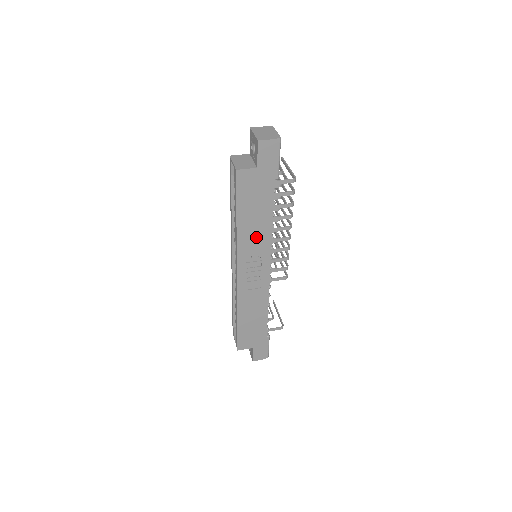
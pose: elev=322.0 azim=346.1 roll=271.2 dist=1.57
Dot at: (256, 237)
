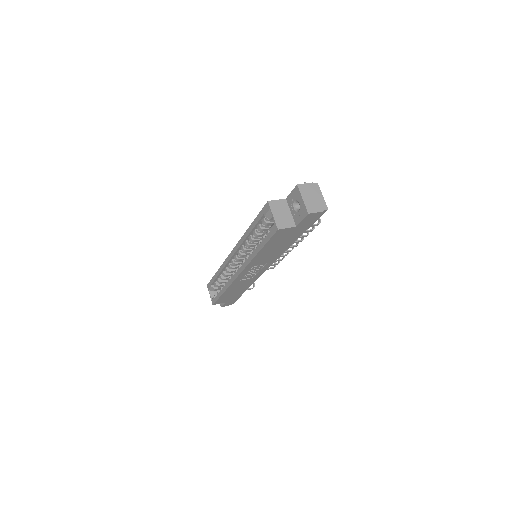
Dot at: (268, 257)
